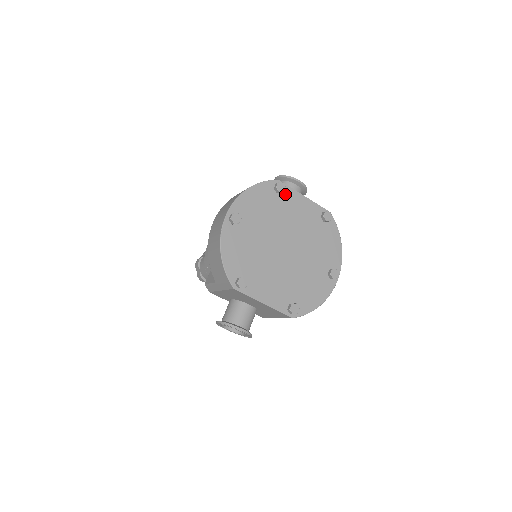
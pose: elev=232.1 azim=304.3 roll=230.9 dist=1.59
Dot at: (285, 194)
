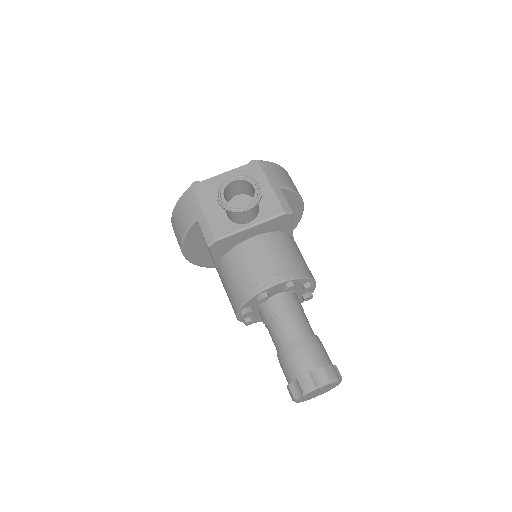
Dot at: occluded
